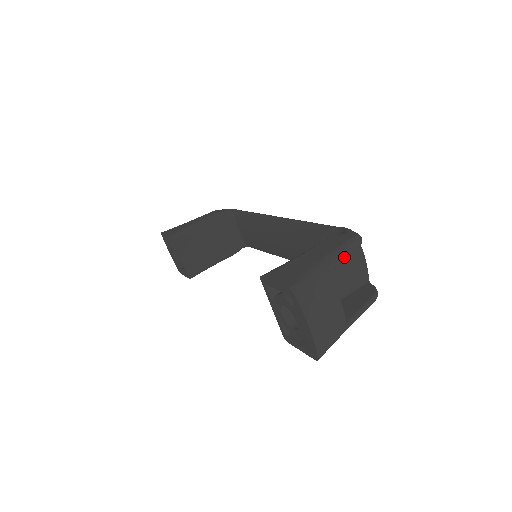
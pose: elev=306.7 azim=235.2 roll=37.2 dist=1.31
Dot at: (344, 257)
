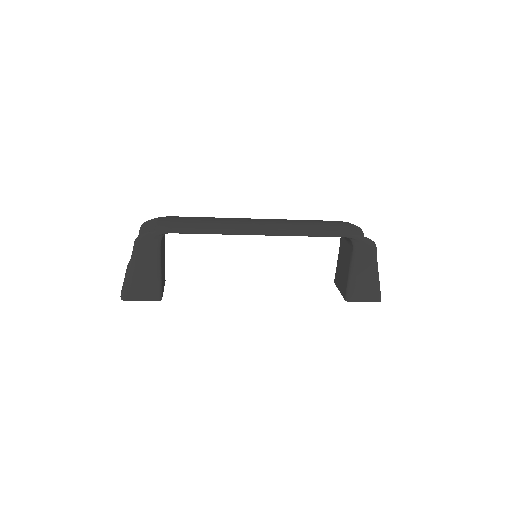
Dot at: occluded
